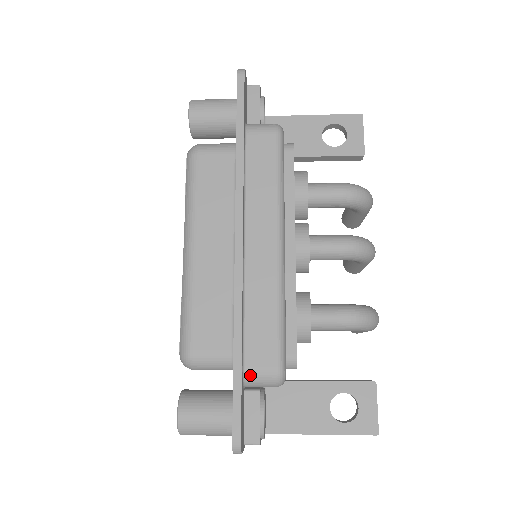
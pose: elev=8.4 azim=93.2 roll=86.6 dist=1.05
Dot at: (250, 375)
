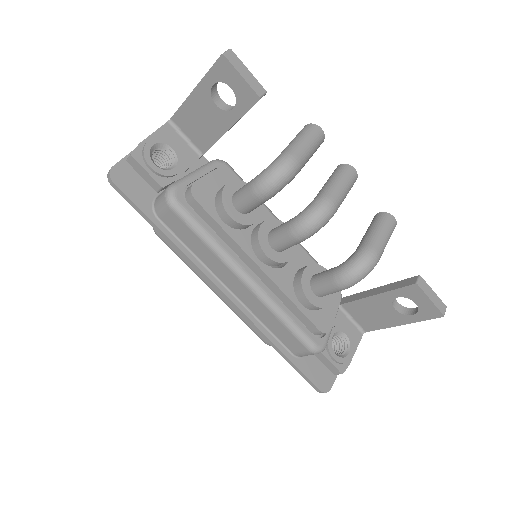
Dot at: (299, 355)
